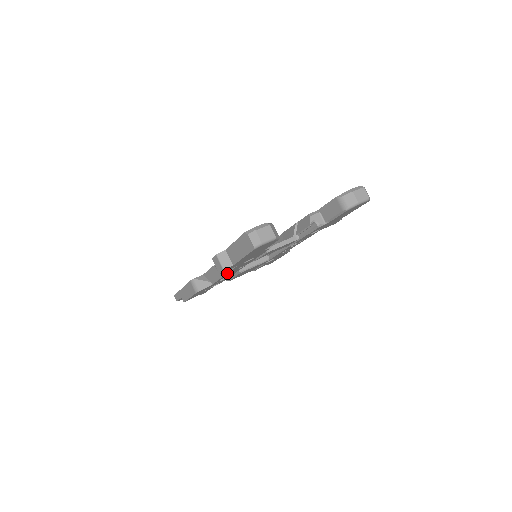
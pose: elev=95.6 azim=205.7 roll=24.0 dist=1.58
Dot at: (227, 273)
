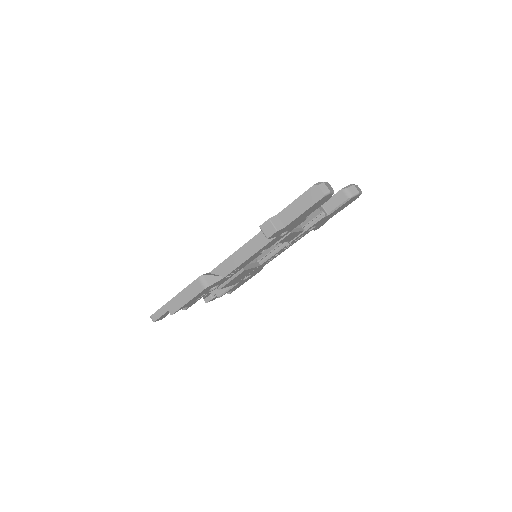
Dot at: (256, 253)
